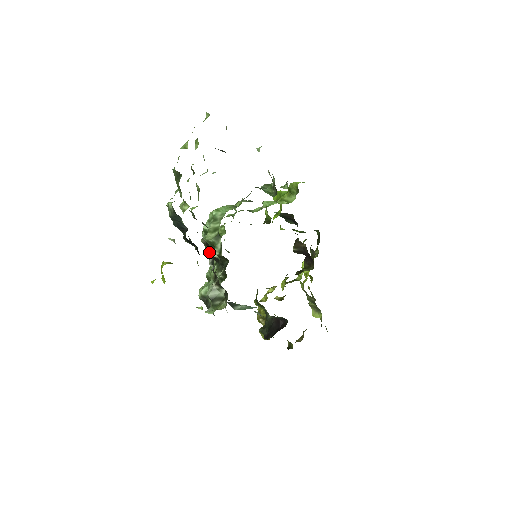
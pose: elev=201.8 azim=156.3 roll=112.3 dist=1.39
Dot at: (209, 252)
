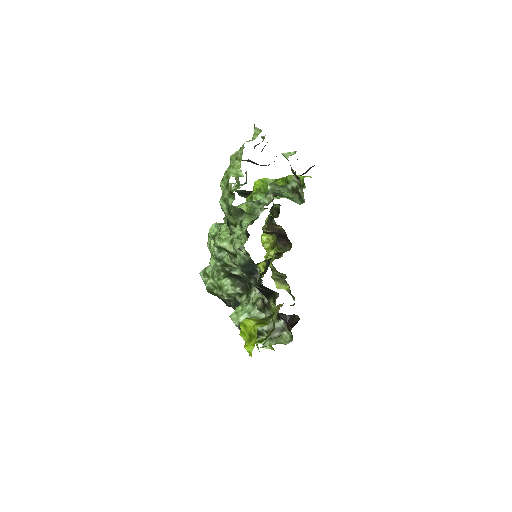
Dot at: (226, 269)
